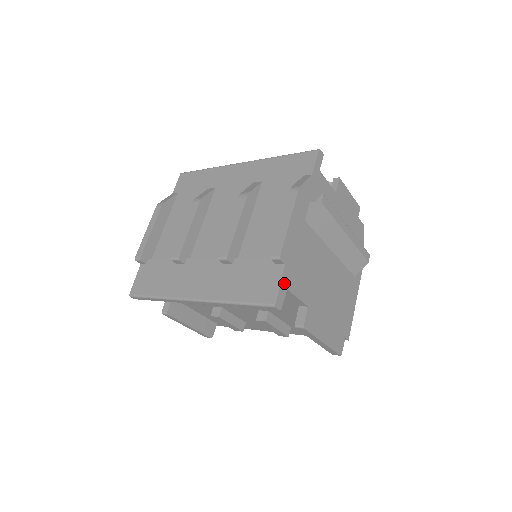
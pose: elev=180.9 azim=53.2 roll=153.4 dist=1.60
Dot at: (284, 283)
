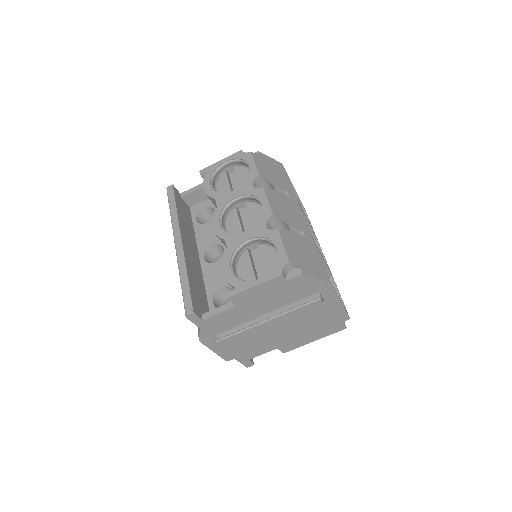
Dot at: (243, 361)
